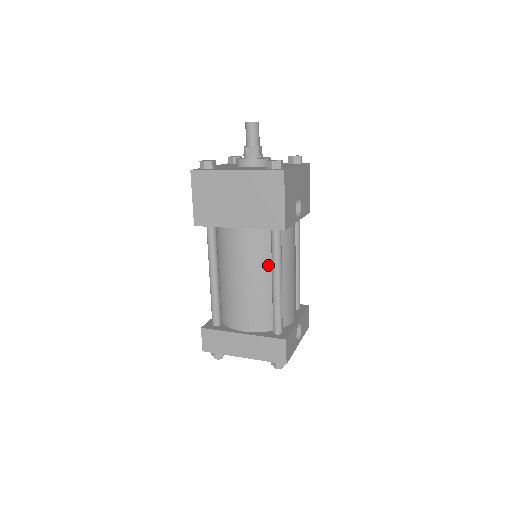
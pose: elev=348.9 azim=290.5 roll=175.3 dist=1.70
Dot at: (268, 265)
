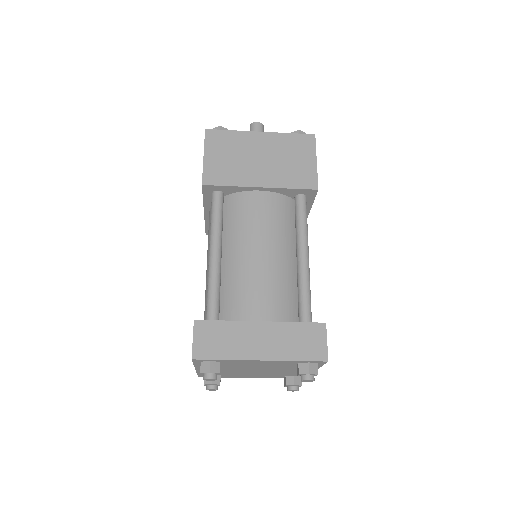
Dot at: (290, 239)
